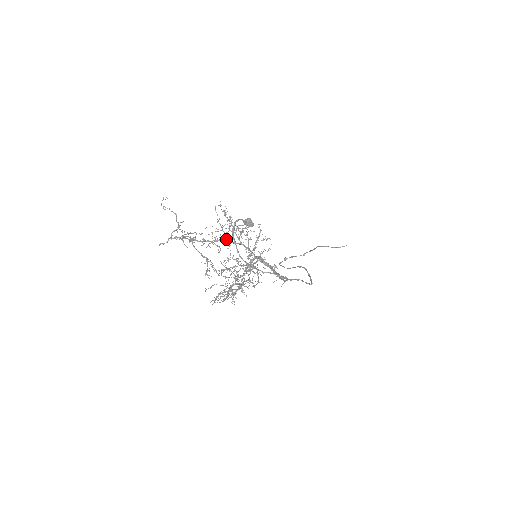
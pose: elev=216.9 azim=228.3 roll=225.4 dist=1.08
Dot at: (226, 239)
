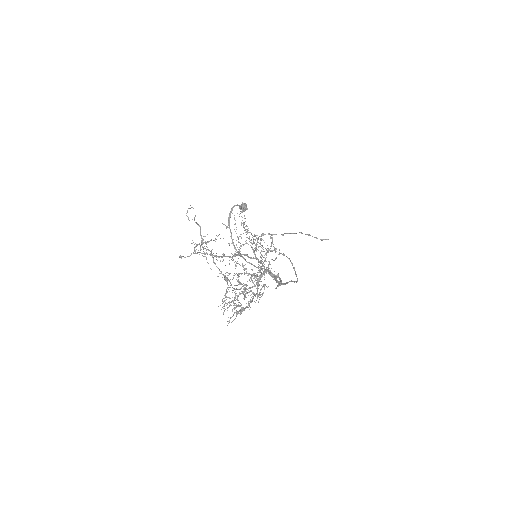
Dot at: (244, 254)
